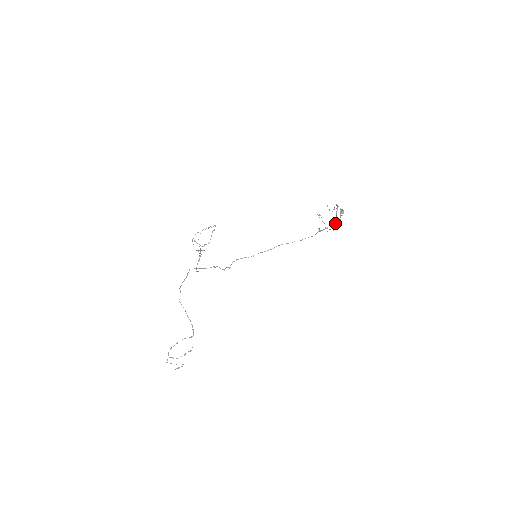
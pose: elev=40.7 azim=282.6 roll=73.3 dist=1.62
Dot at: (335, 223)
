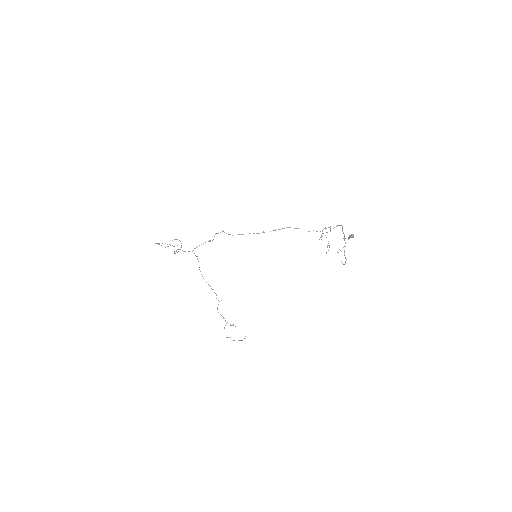
Dot at: occluded
